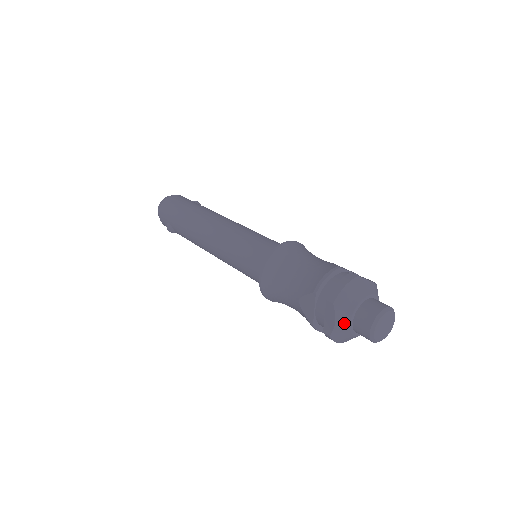
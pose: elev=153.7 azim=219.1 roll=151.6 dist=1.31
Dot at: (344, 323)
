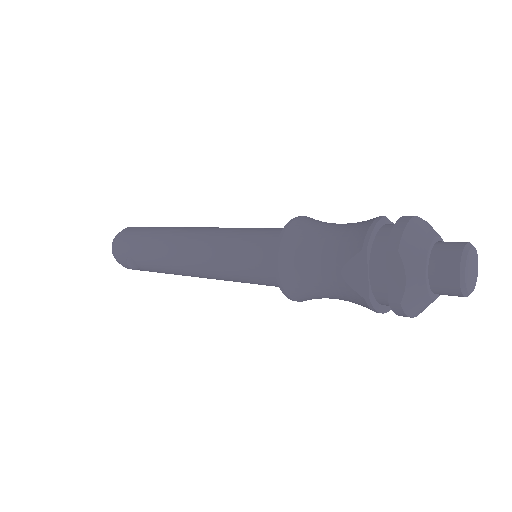
Dot at: (418, 277)
